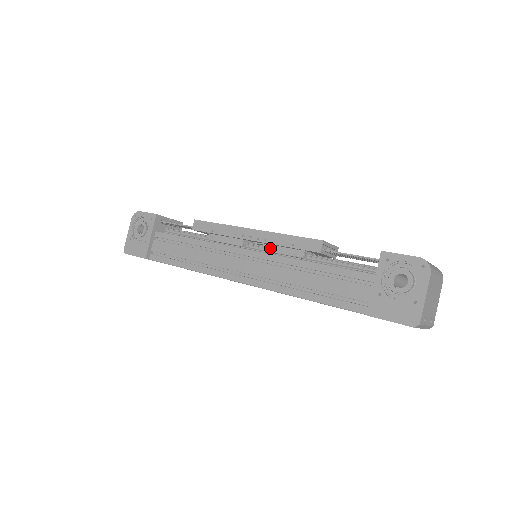
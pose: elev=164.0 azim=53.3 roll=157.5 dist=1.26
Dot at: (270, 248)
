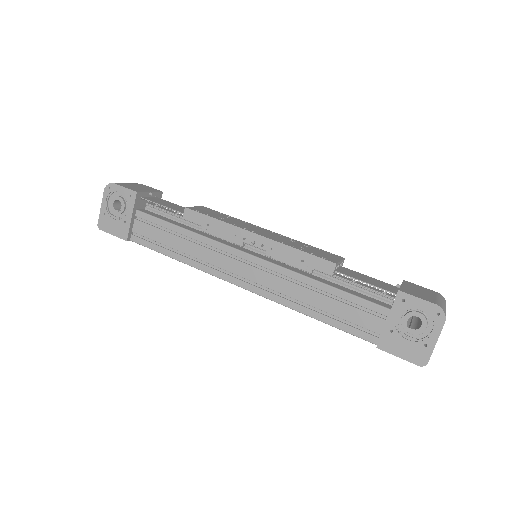
Dot at: (275, 256)
